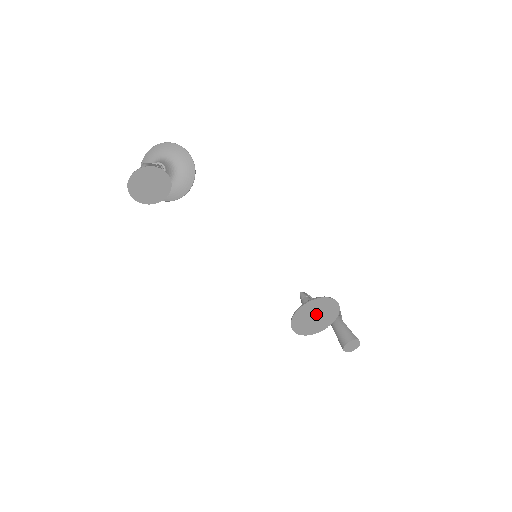
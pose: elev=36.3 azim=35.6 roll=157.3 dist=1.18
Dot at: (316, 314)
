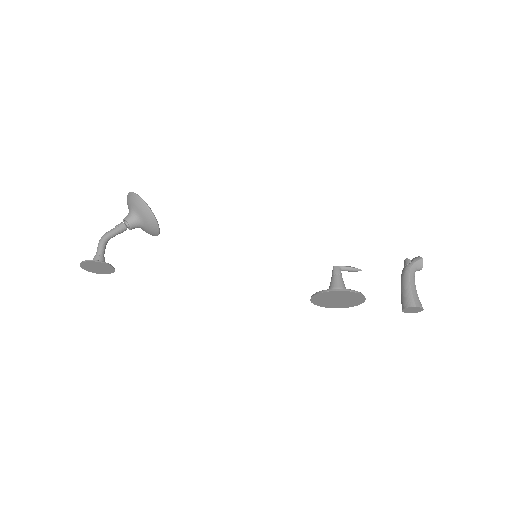
Dot at: (336, 298)
